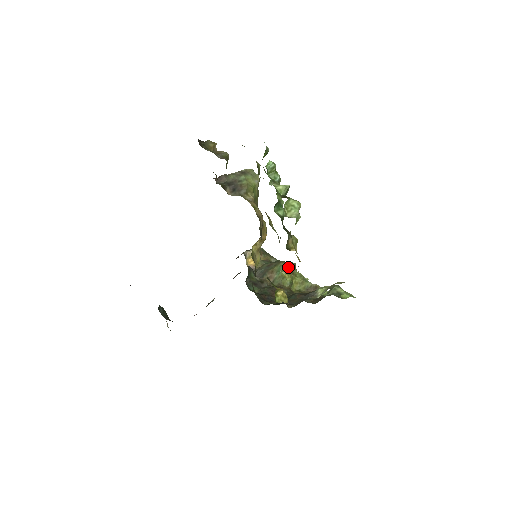
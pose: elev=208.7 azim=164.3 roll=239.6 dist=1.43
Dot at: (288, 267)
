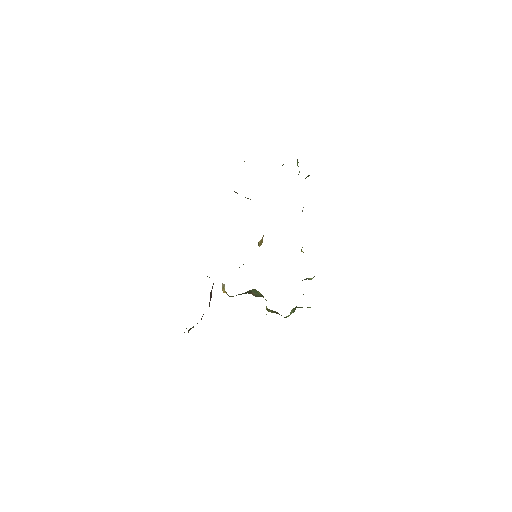
Dot at: occluded
